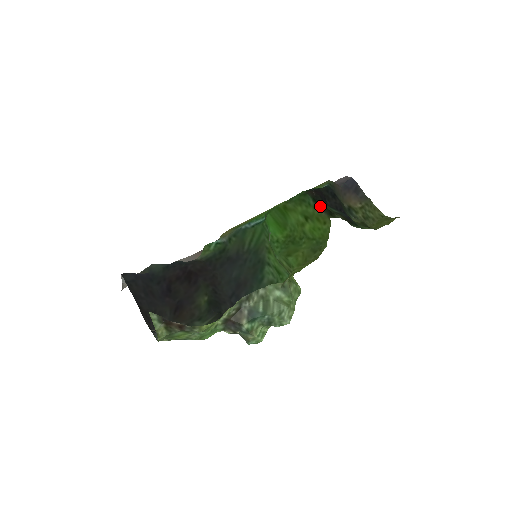
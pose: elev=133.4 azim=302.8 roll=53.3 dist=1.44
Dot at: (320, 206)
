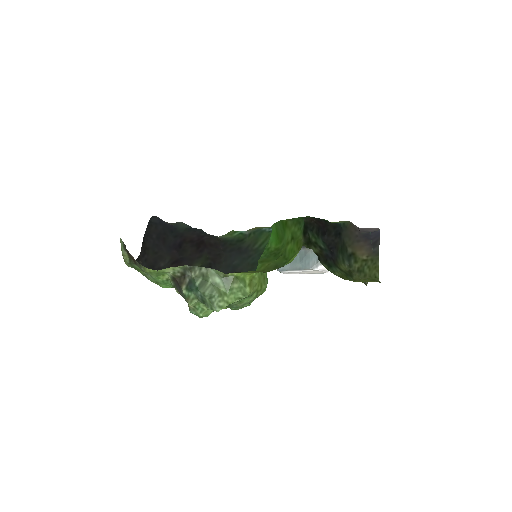
Dot at: (304, 232)
